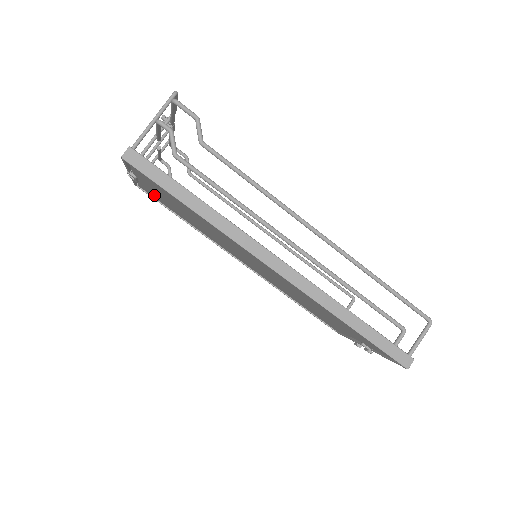
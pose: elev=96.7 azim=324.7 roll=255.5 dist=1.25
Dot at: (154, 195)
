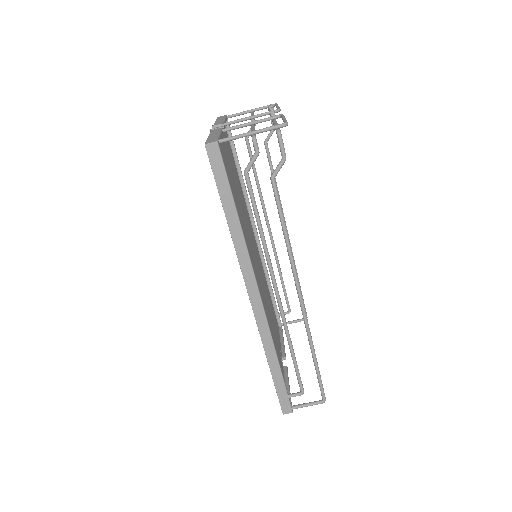
Dot at: occluded
